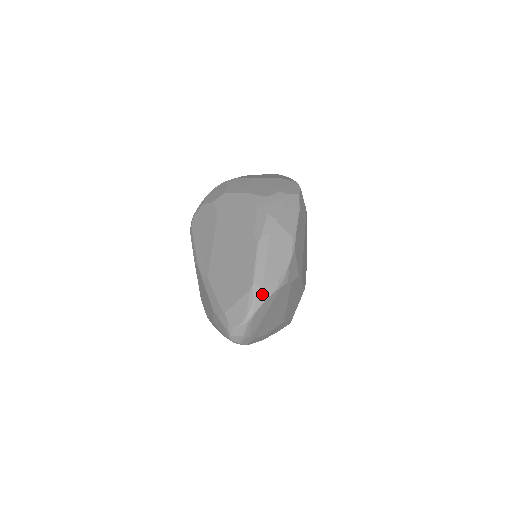
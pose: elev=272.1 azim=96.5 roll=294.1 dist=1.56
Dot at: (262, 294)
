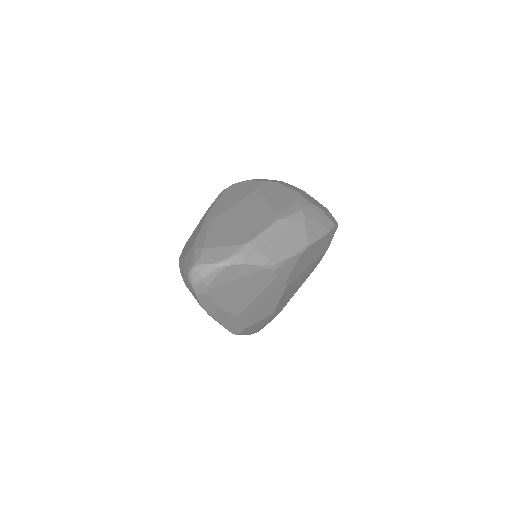
Dot at: (249, 256)
